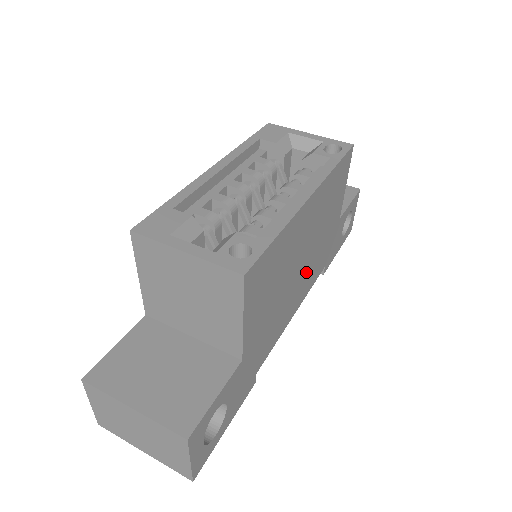
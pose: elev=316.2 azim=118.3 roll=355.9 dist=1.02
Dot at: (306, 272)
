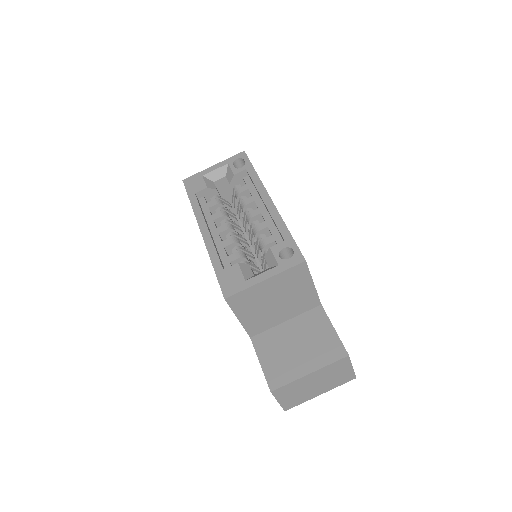
Dot at: occluded
